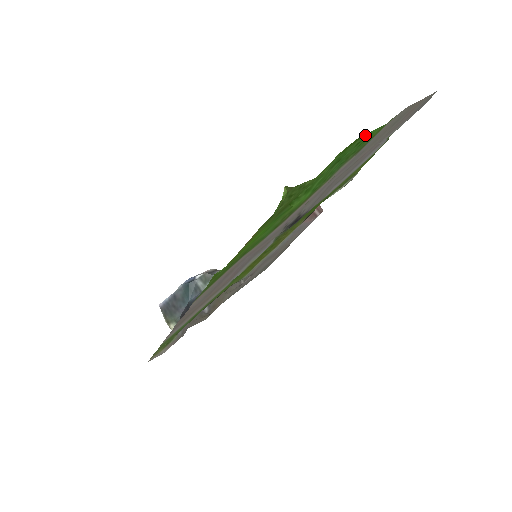
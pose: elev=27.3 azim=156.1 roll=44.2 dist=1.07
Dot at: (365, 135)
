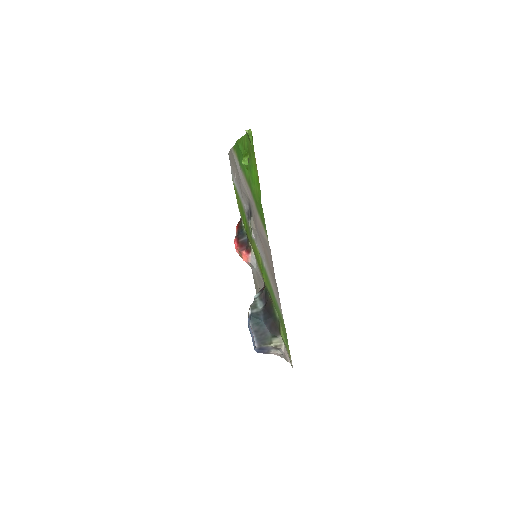
Dot at: (236, 143)
